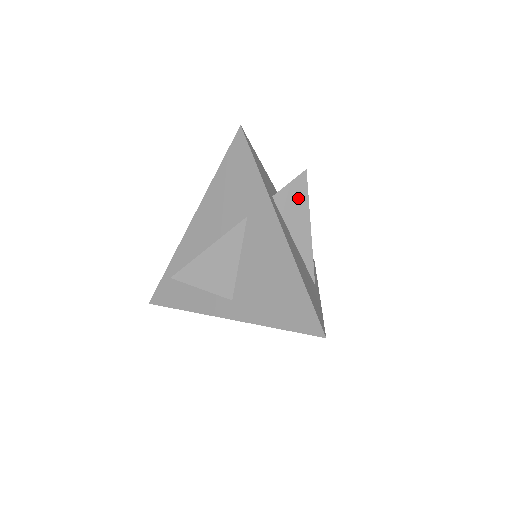
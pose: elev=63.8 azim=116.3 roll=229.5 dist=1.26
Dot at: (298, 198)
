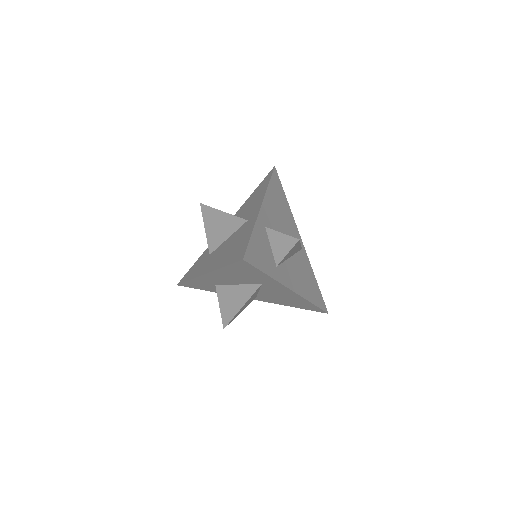
Dot at: (293, 249)
